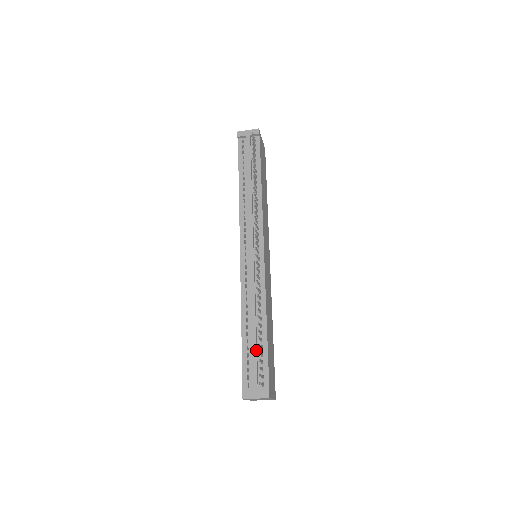
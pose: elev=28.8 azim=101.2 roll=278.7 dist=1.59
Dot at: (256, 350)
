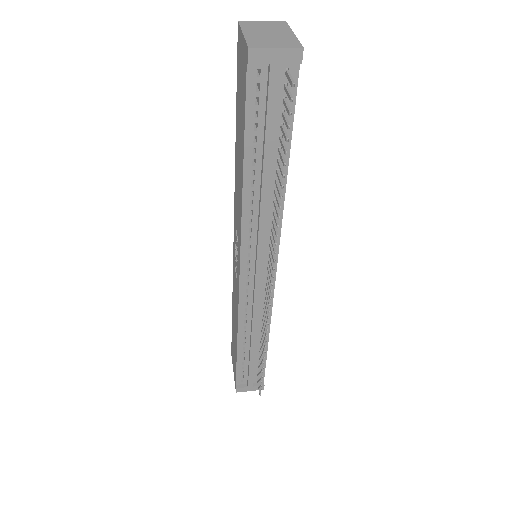
Dot at: occluded
